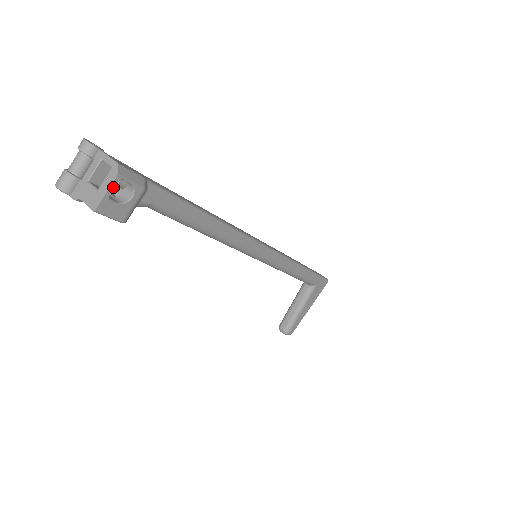
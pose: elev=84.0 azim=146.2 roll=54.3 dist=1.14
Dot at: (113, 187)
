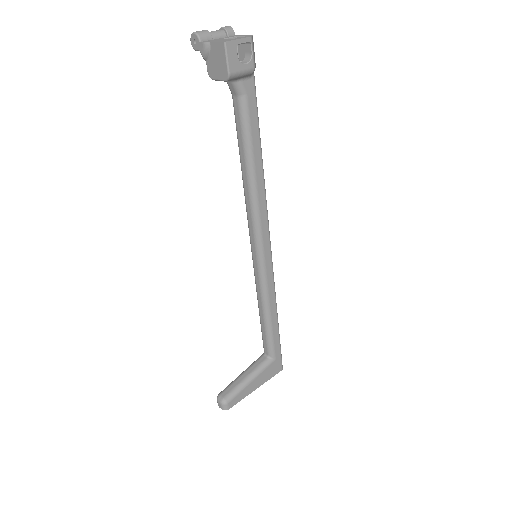
Dot at: (244, 41)
